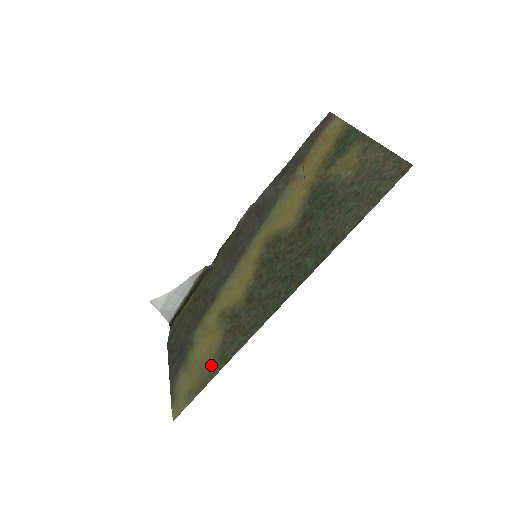
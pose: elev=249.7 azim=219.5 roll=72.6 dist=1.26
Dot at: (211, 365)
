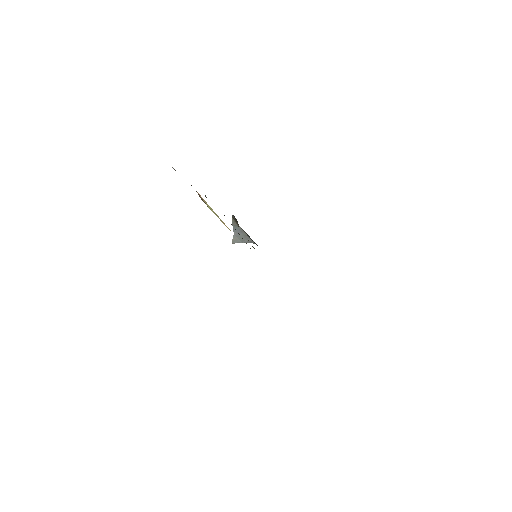
Dot at: occluded
